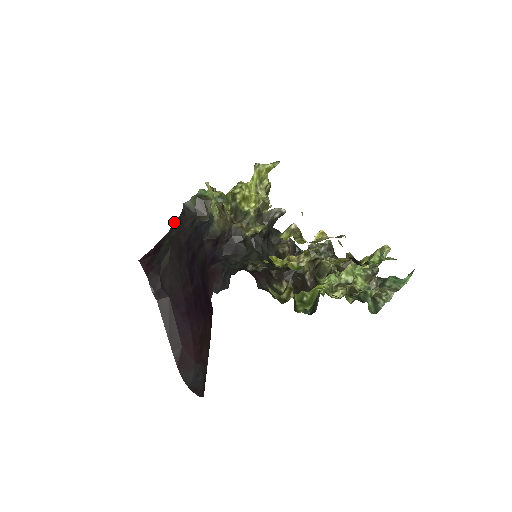
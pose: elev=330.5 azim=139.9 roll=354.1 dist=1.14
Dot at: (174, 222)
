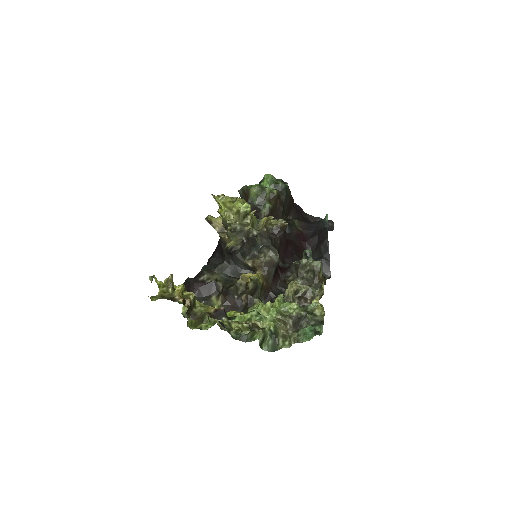
Dot at: occluded
